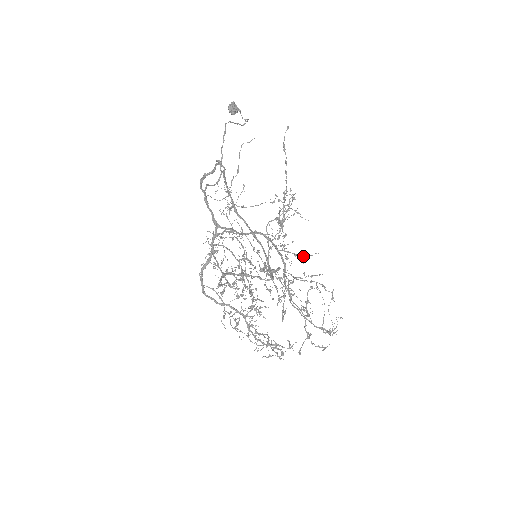
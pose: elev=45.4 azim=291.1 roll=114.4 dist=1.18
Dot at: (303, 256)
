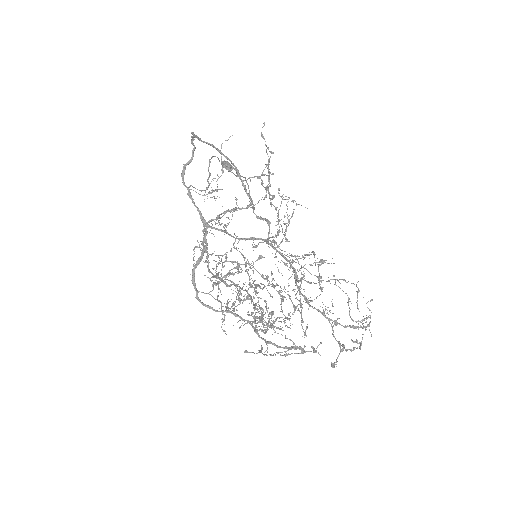
Dot at: occluded
